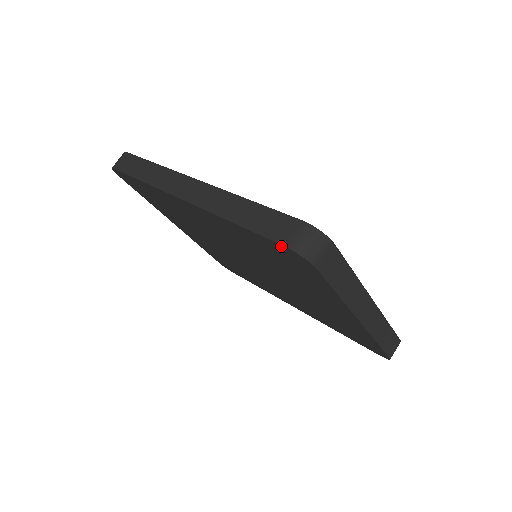
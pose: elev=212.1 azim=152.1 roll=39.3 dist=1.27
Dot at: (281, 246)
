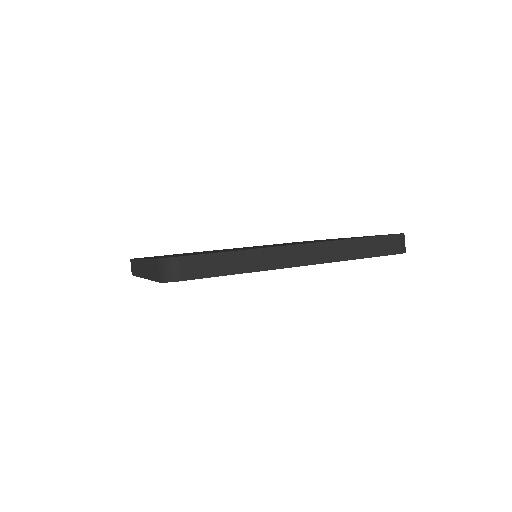
Dot at: (394, 254)
